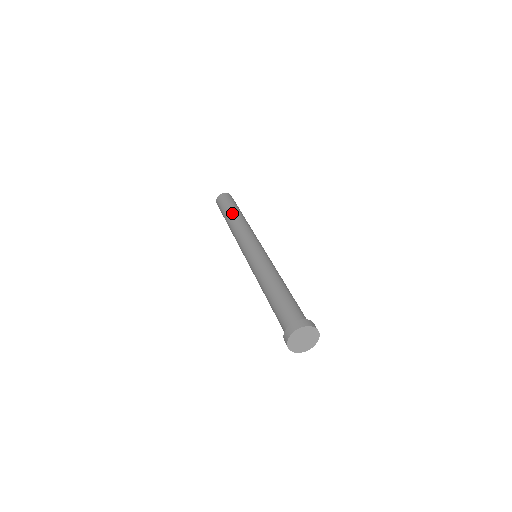
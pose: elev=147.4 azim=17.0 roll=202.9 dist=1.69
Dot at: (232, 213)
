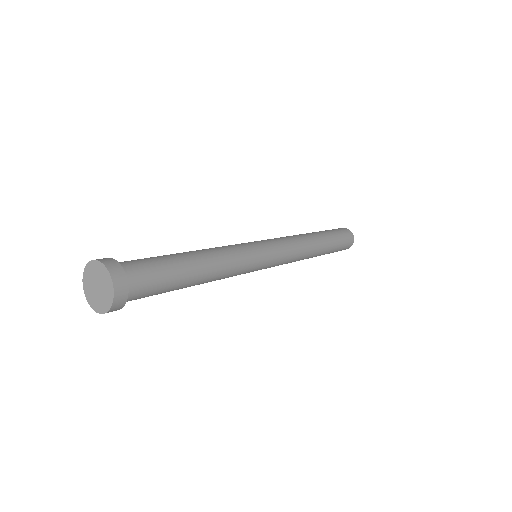
Dot at: occluded
